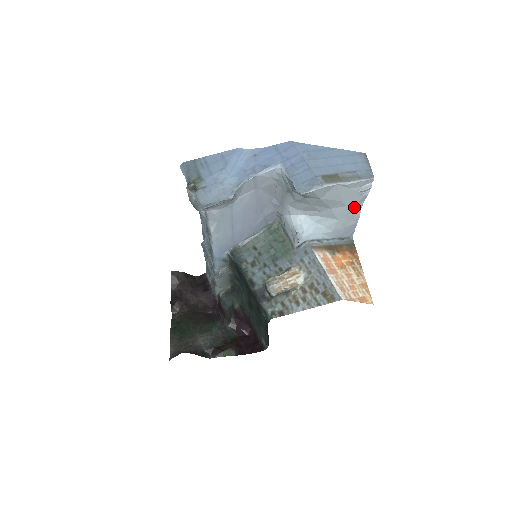
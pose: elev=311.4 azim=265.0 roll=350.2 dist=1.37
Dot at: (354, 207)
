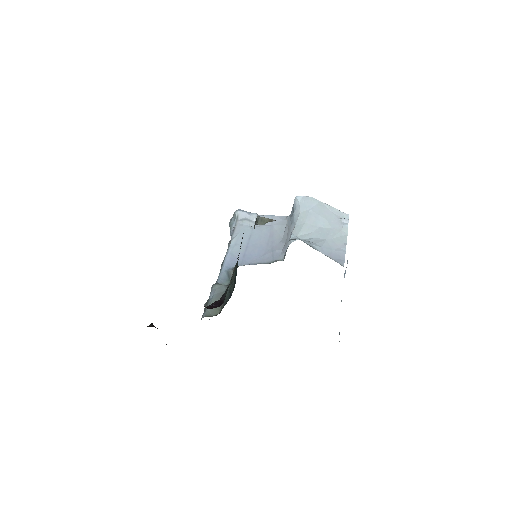
Dot at: (339, 234)
